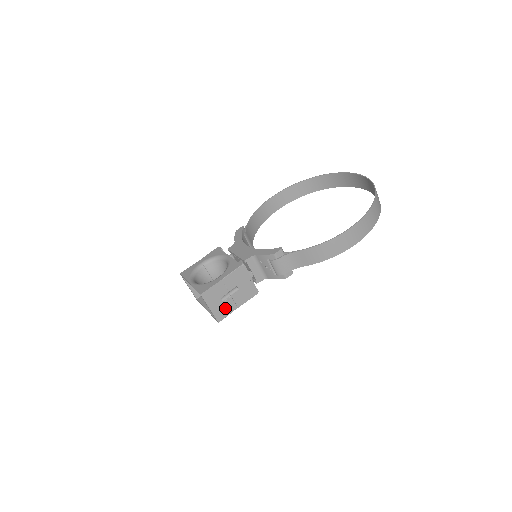
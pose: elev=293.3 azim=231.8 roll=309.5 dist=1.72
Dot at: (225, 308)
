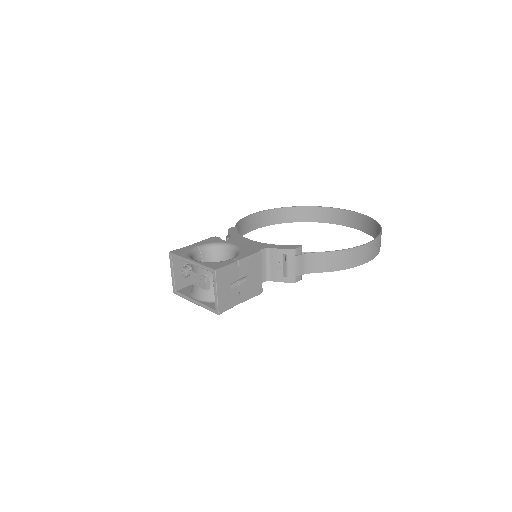
Dot at: (230, 298)
